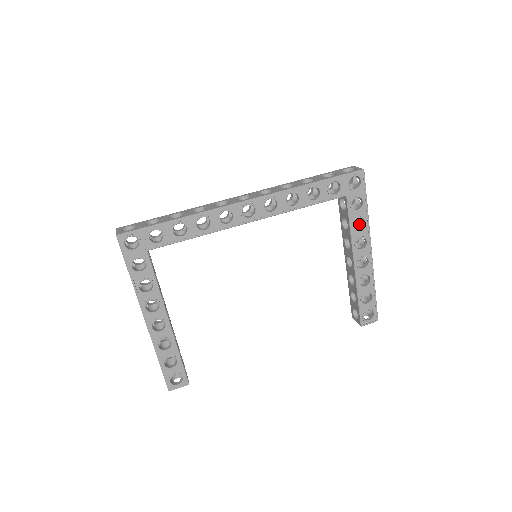
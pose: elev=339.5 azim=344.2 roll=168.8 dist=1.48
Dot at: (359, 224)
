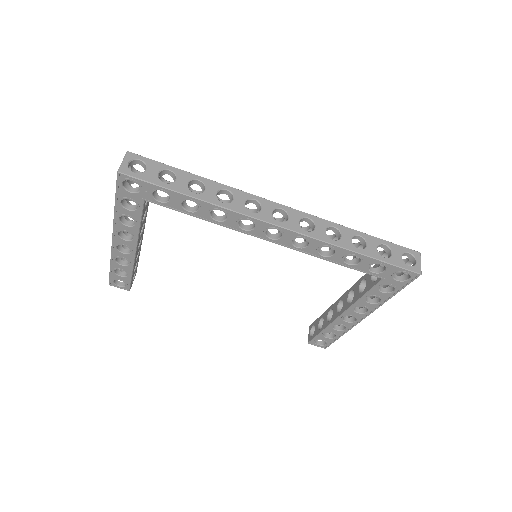
Dot at: occluded
